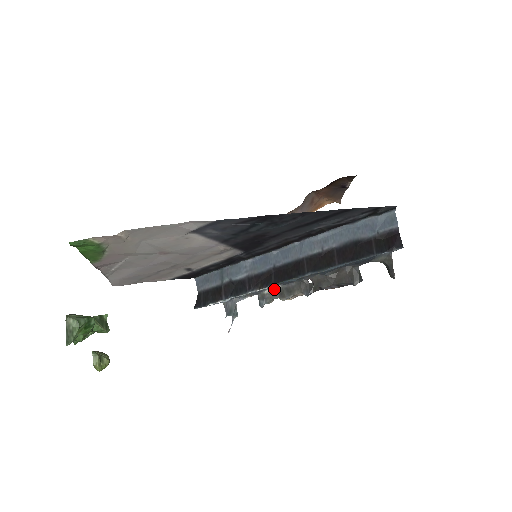
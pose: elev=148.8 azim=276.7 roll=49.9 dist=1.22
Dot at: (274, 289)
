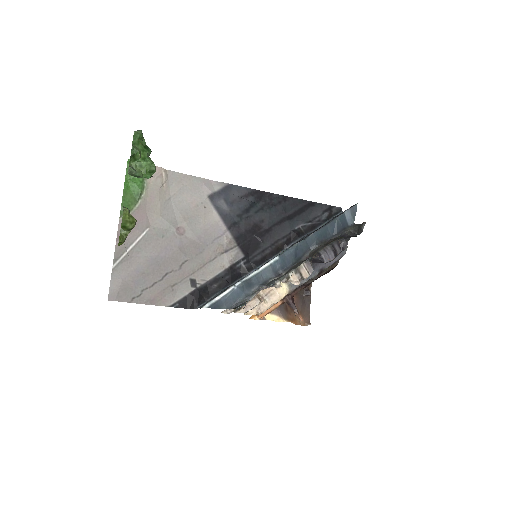
Dot at: (279, 277)
